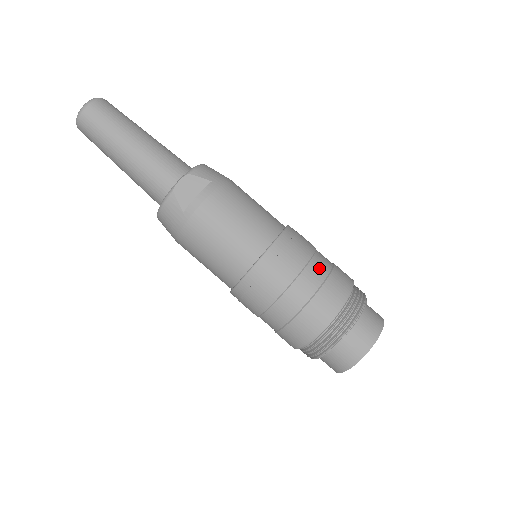
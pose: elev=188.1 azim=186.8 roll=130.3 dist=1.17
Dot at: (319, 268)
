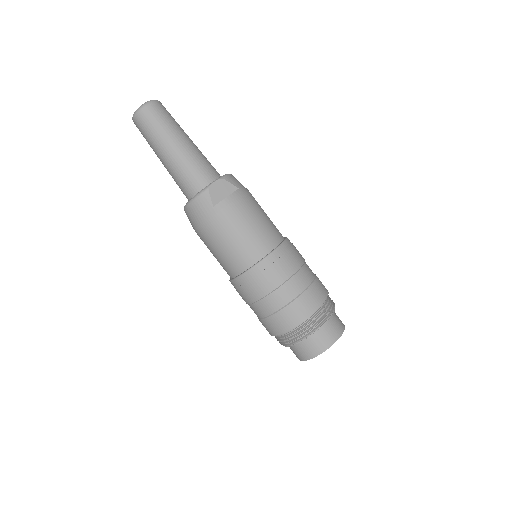
Dot at: (307, 274)
